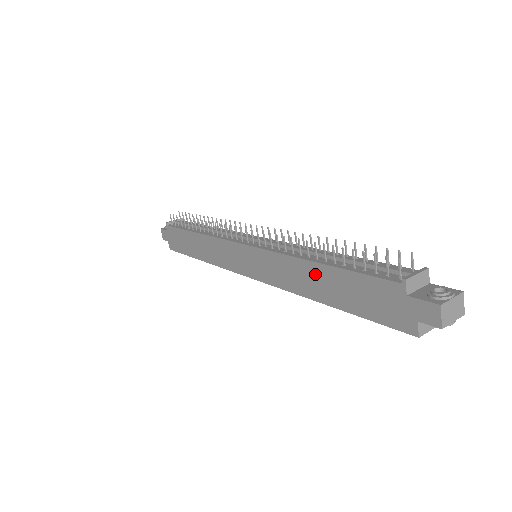
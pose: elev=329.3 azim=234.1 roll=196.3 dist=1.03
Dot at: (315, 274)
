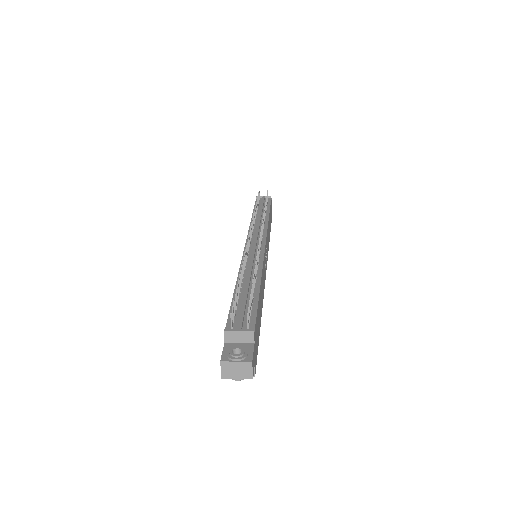
Dot at: occluded
